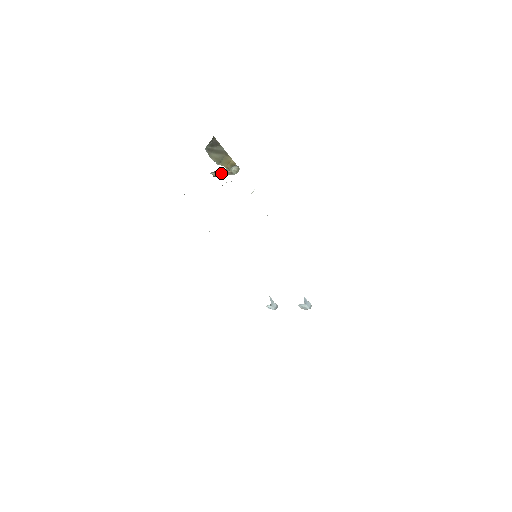
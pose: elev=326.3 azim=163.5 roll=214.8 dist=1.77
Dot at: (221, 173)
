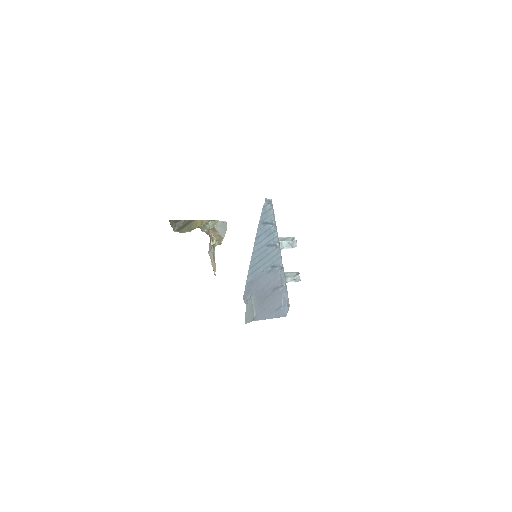
Dot at: (219, 237)
